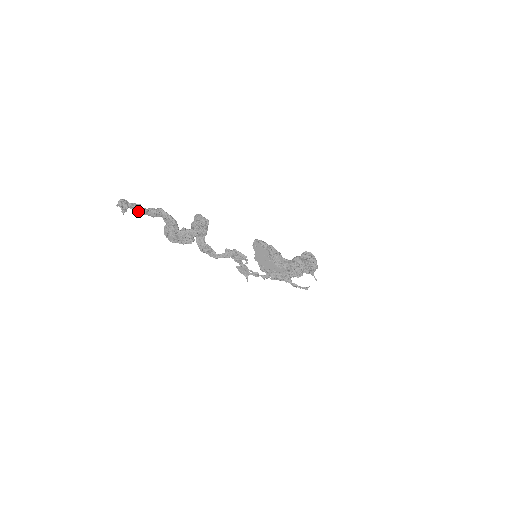
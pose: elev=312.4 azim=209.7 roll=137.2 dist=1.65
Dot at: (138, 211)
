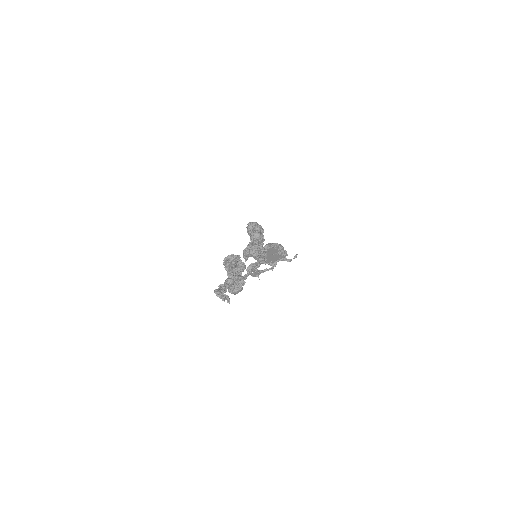
Dot at: (226, 291)
